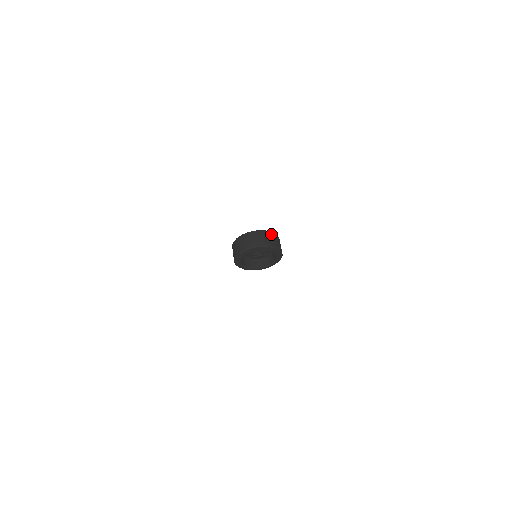
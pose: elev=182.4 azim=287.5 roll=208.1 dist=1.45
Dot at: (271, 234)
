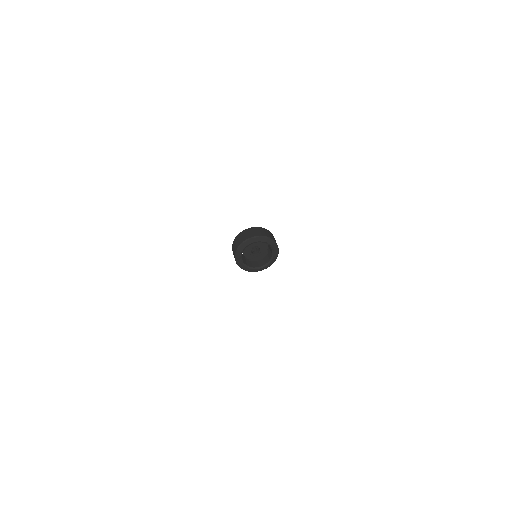
Dot at: (262, 229)
